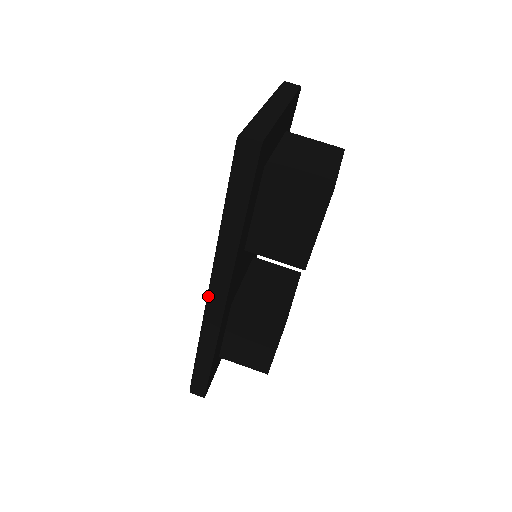
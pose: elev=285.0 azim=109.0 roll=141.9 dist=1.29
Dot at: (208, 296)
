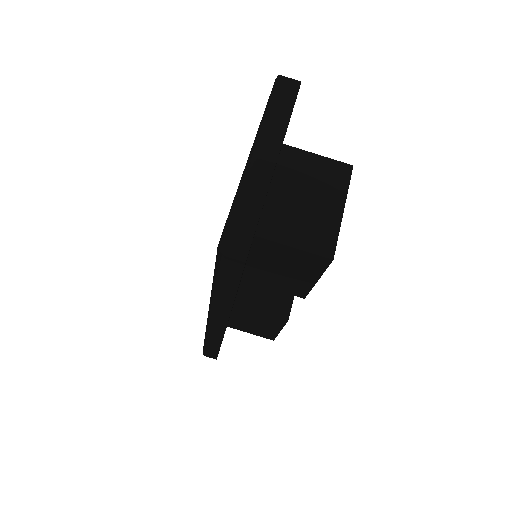
Dot at: (208, 321)
